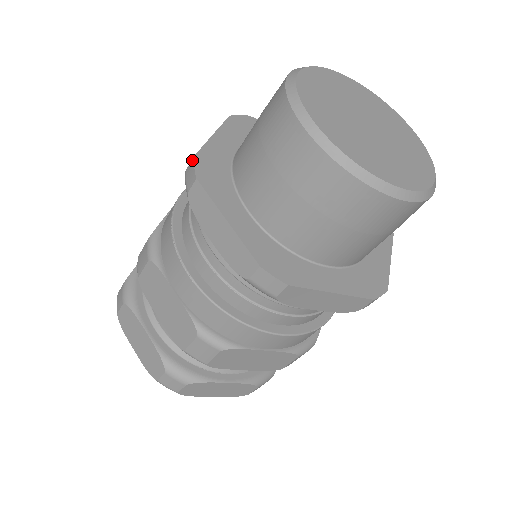
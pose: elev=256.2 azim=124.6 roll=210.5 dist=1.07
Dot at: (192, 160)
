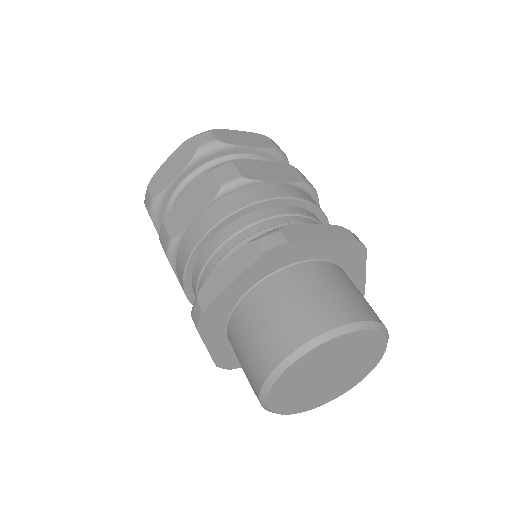
Dot at: (200, 312)
